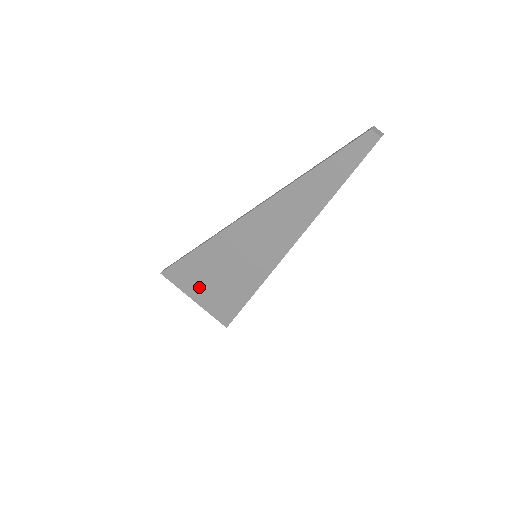
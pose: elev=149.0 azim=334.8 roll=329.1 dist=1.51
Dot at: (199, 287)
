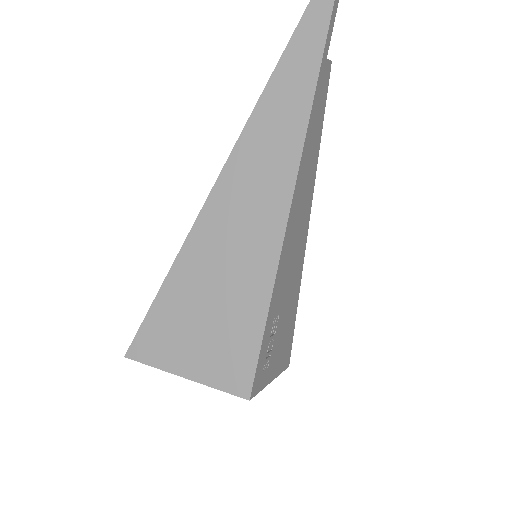
Dot at: (186, 344)
